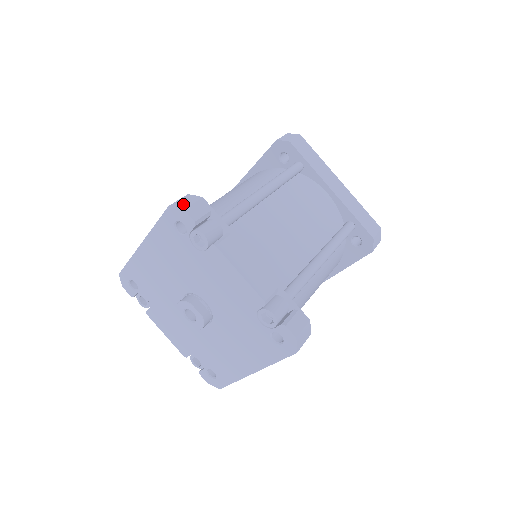
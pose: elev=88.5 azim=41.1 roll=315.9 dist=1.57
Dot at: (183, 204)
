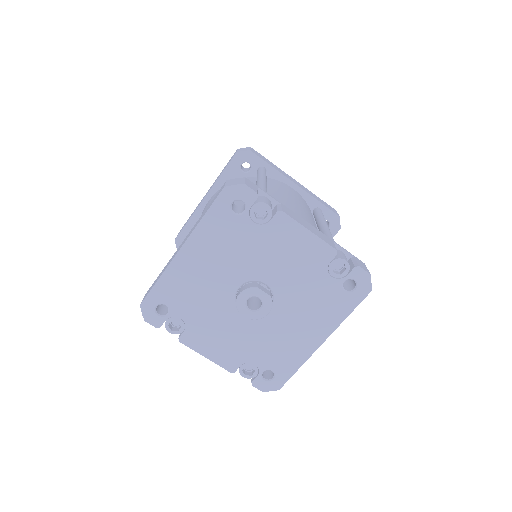
Dot at: (237, 182)
